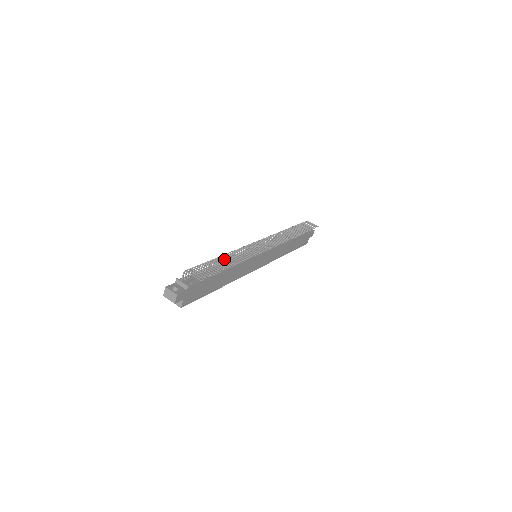
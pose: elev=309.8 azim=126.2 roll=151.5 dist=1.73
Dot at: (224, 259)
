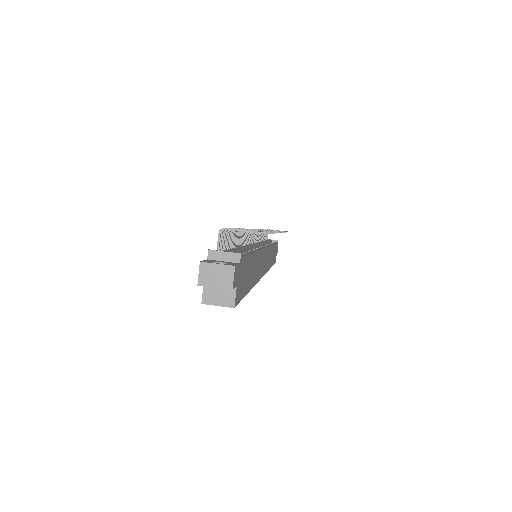
Dot at: (239, 242)
